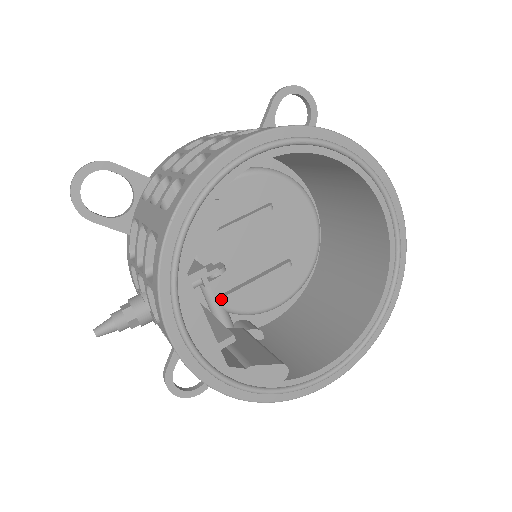
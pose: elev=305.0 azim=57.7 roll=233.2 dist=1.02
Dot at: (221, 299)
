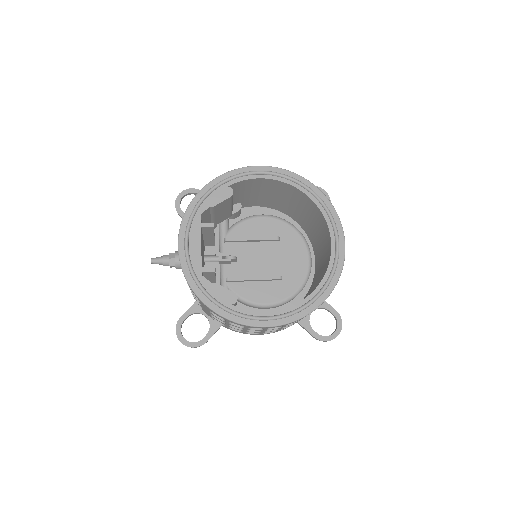
Dot at: (228, 278)
